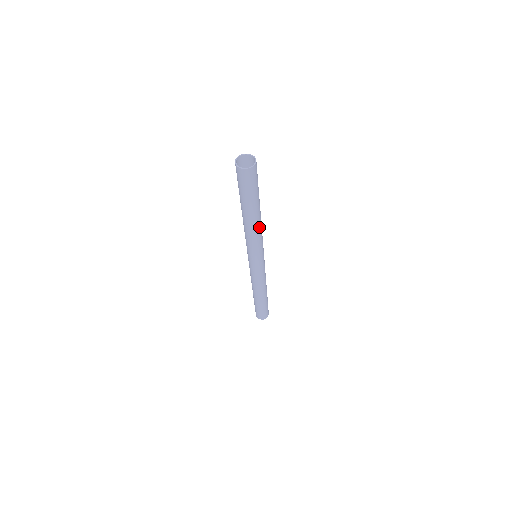
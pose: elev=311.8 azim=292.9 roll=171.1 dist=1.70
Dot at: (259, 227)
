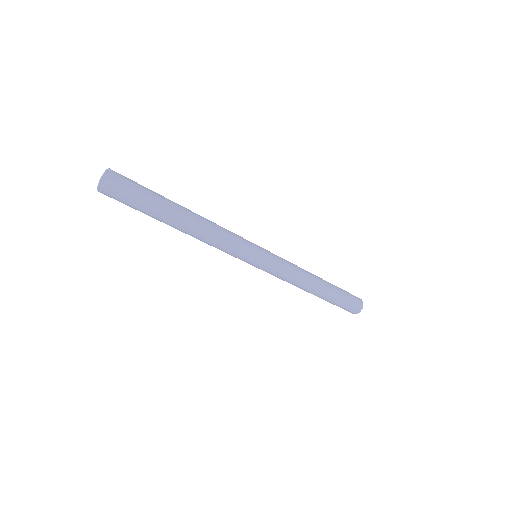
Dot at: (201, 237)
